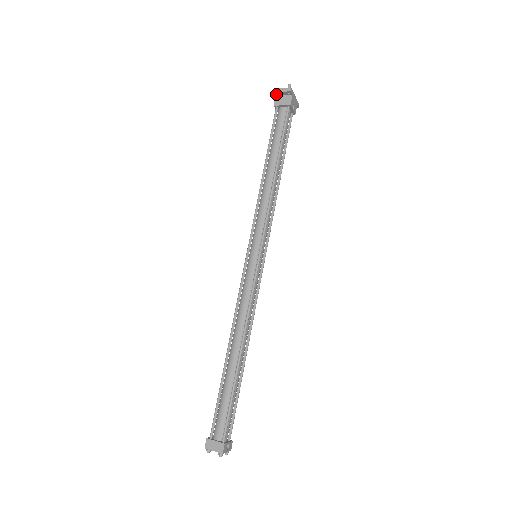
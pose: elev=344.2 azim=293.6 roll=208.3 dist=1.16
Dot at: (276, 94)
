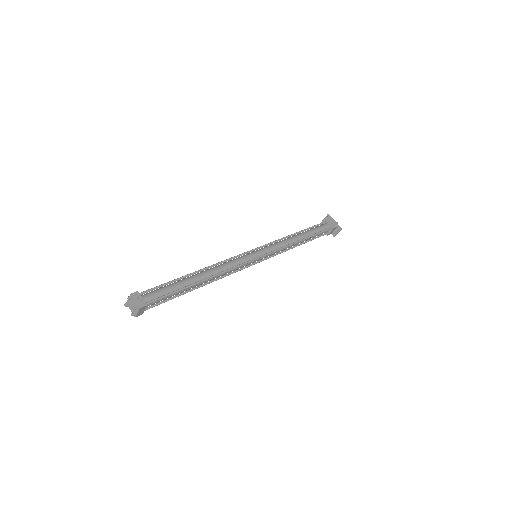
Dot at: occluded
